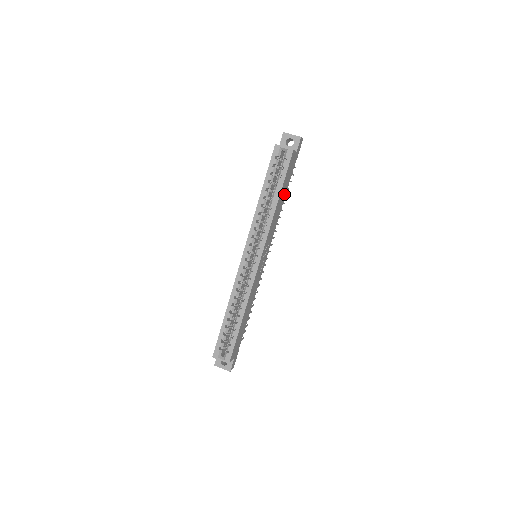
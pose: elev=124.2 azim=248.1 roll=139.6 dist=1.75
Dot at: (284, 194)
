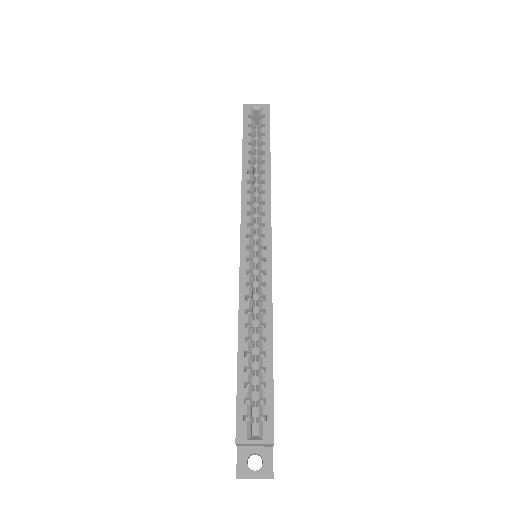
Dot at: occluded
